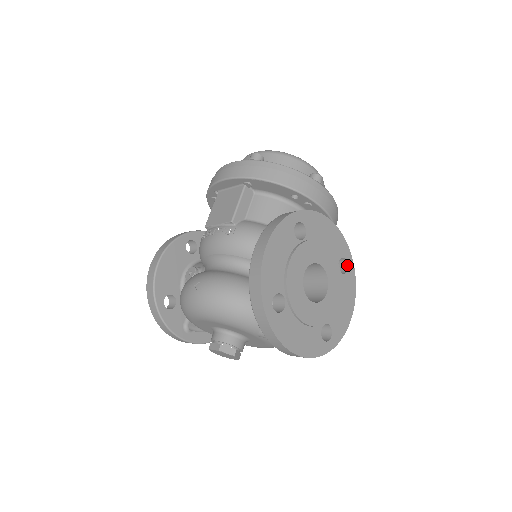
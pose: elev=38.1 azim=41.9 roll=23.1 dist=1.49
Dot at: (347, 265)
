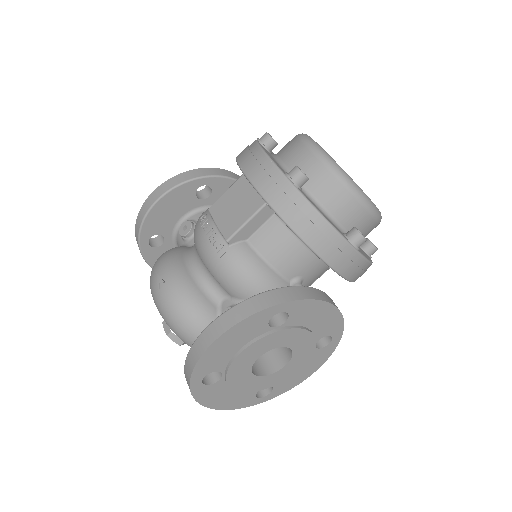
Dot at: (331, 340)
